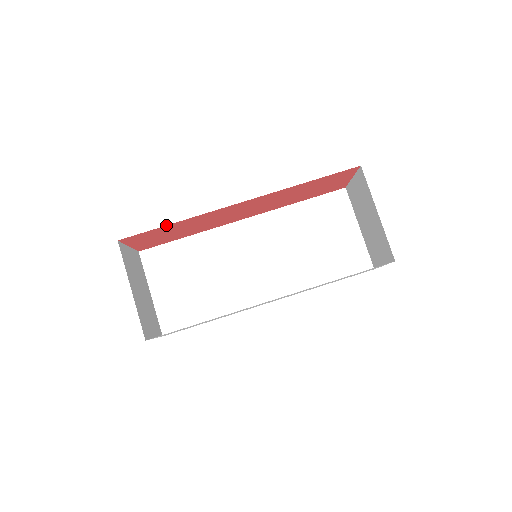
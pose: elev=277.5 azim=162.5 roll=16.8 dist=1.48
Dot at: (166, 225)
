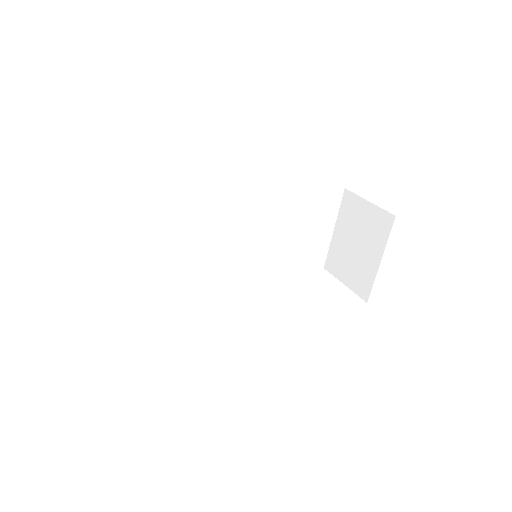
Dot at: occluded
